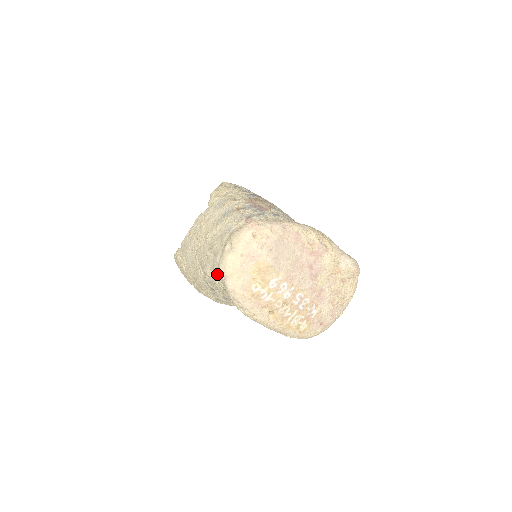
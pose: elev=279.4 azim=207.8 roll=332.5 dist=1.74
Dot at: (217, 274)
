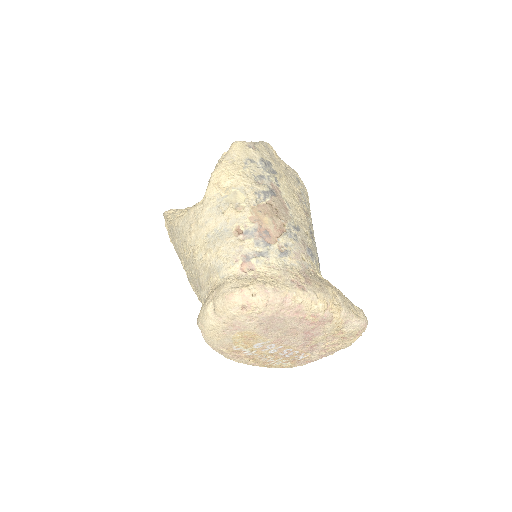
Dot at: (200, 300)
